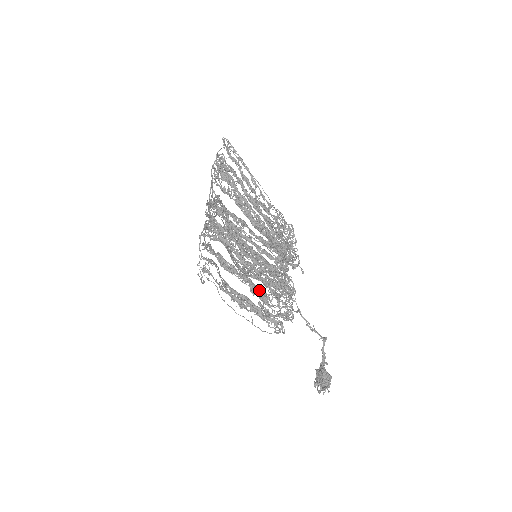
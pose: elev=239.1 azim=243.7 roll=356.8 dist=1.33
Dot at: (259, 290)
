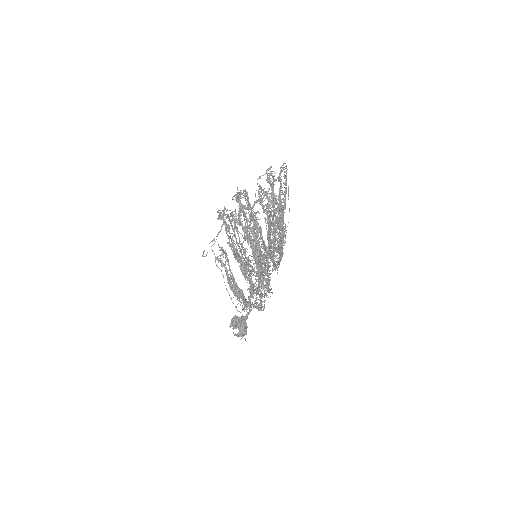
Dot at: occluded
